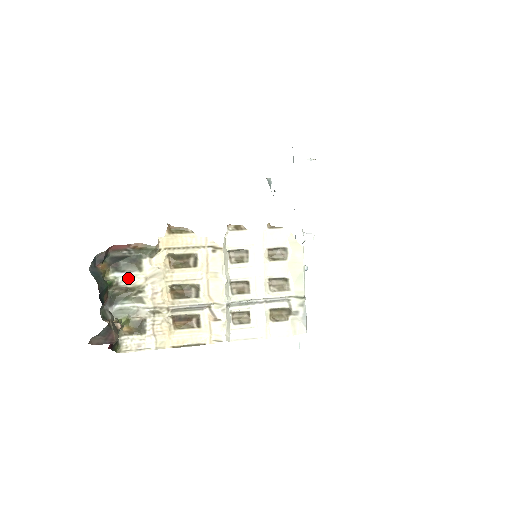
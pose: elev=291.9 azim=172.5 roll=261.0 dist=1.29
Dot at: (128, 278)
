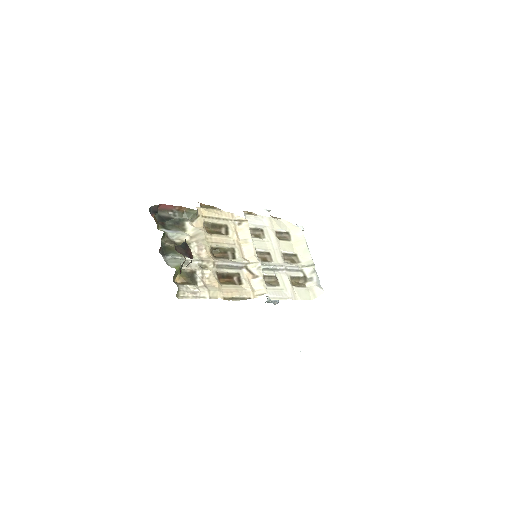
Dot at: (175, 234)
